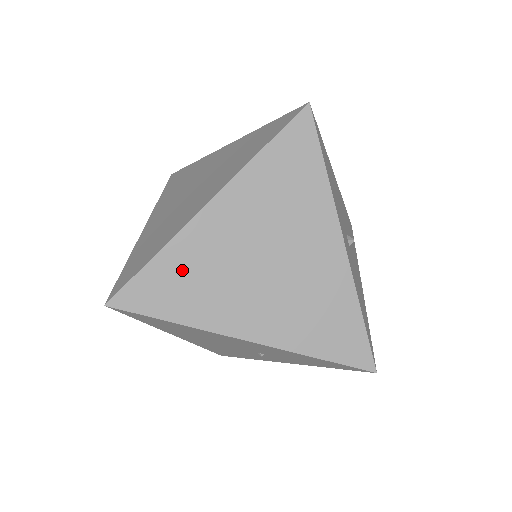
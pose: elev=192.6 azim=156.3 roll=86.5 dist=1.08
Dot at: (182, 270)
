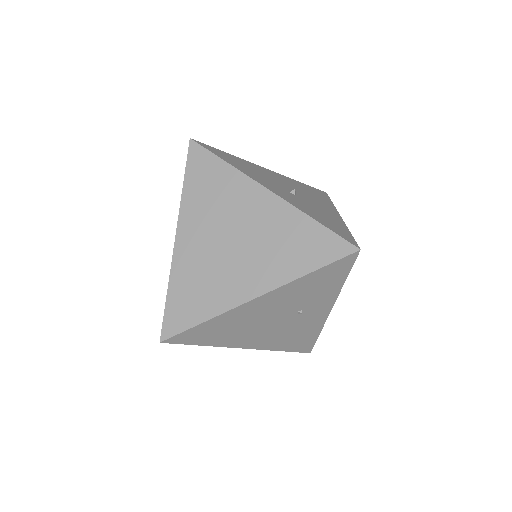
Dot at: (188, 286)
